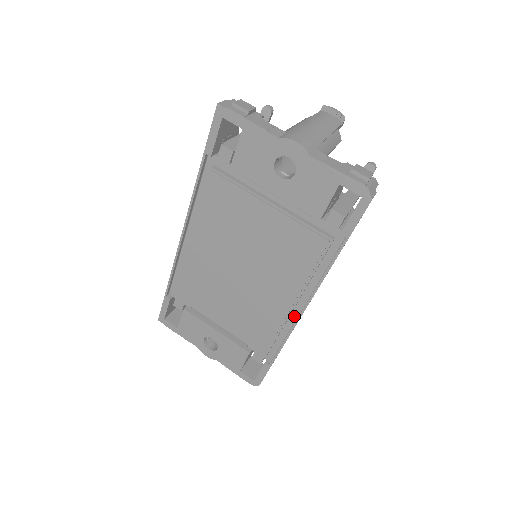
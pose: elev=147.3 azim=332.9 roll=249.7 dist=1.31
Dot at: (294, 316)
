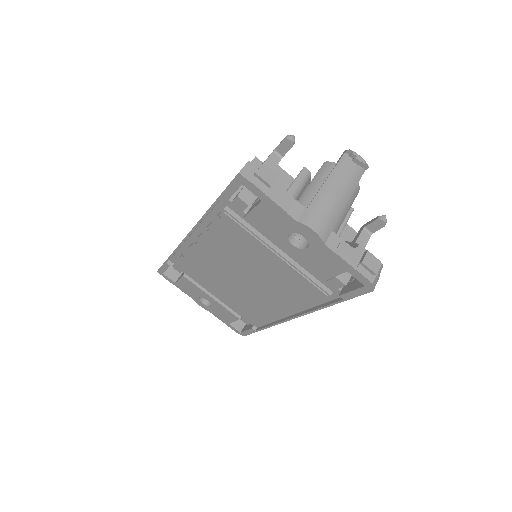
Dot at: (284, 315)
